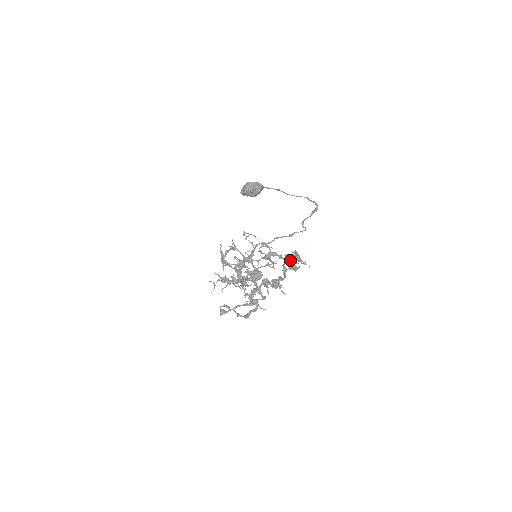
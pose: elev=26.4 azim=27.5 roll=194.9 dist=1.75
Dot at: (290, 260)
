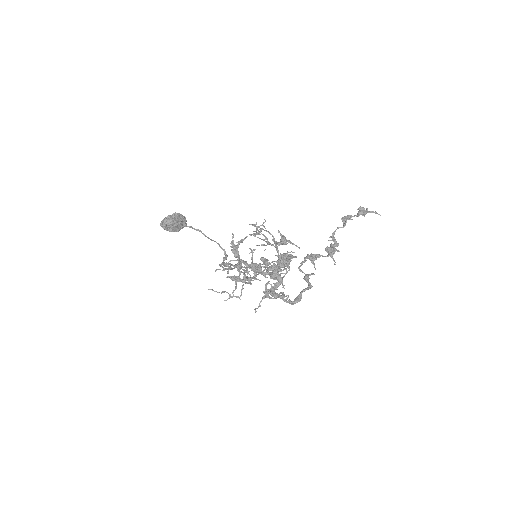
Dot at: (363, 212)
